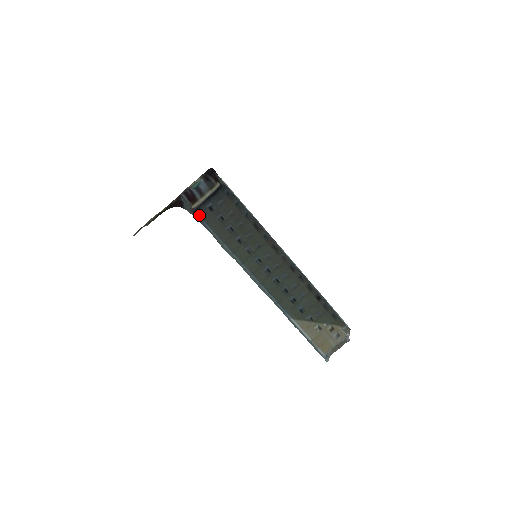
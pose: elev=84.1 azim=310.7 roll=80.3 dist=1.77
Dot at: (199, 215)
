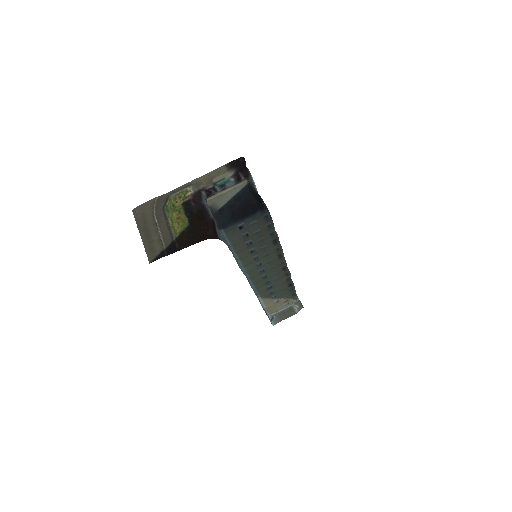
Dot at: (225, 231)
